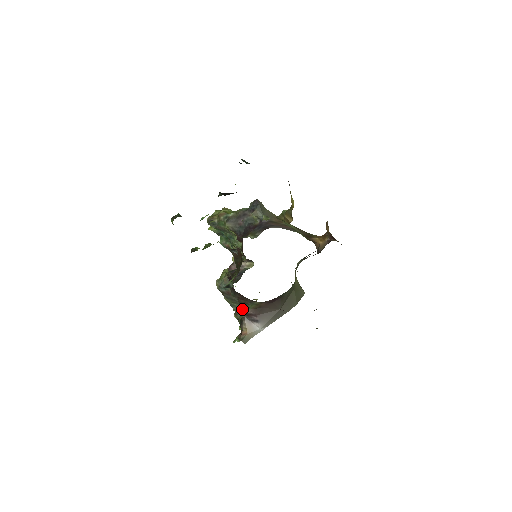
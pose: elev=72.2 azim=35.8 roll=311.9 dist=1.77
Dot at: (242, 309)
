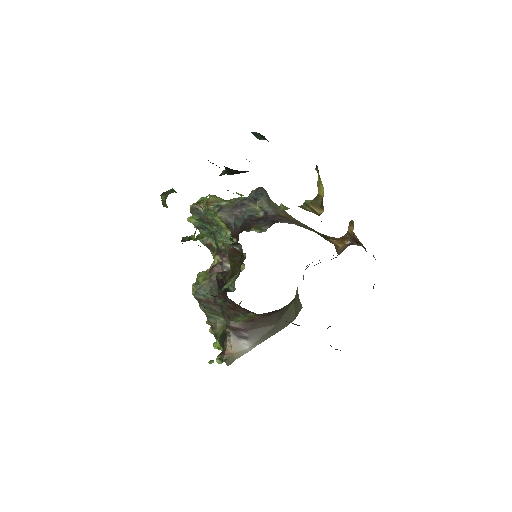
Dot at: (228, 322)
